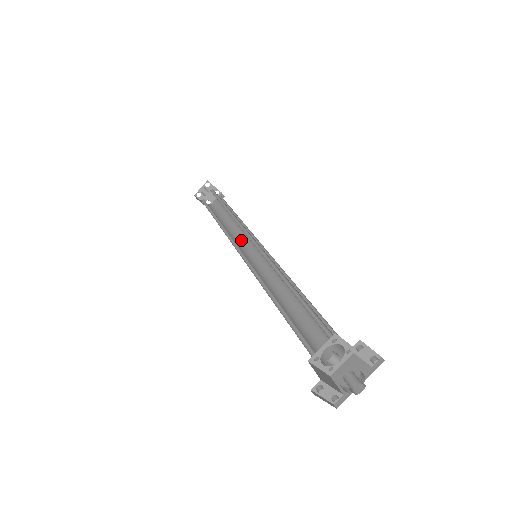
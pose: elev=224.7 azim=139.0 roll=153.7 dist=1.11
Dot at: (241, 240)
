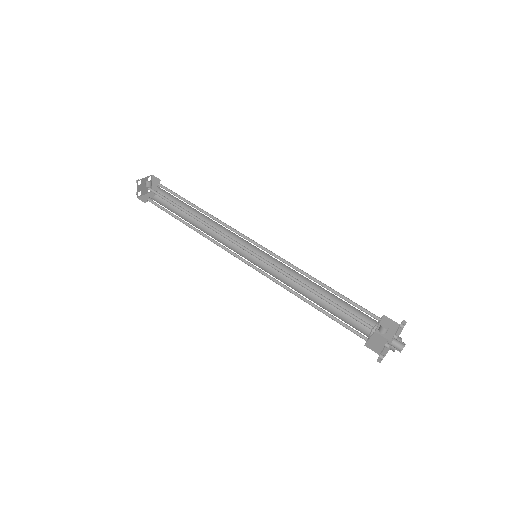
Dot at: (217, 240)
